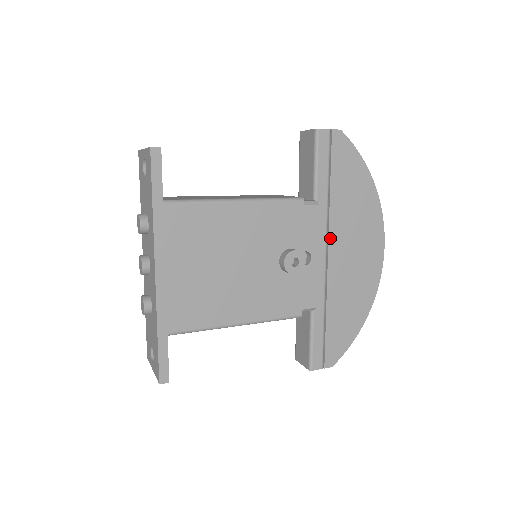
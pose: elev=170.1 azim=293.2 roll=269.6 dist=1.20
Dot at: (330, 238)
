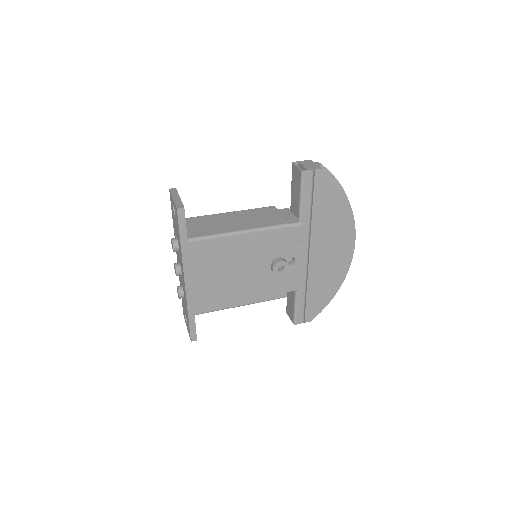
Dot at: (311, 243)
